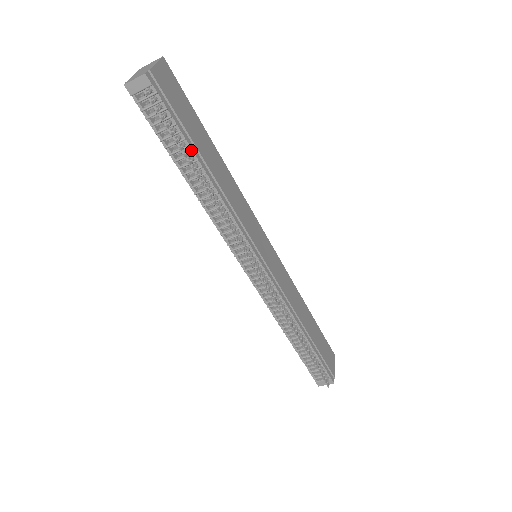
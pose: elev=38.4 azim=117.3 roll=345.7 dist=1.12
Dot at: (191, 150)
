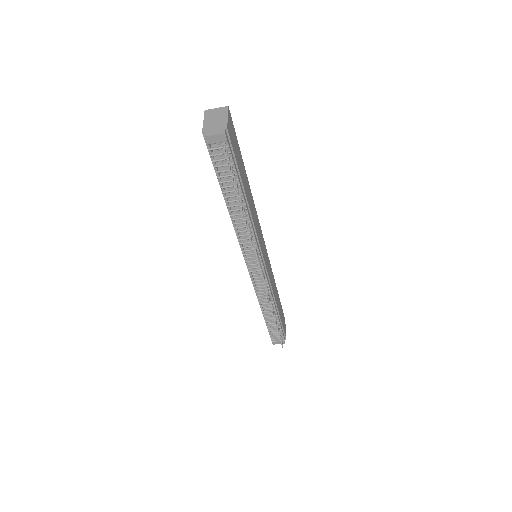
Dot at: (240, 187)
